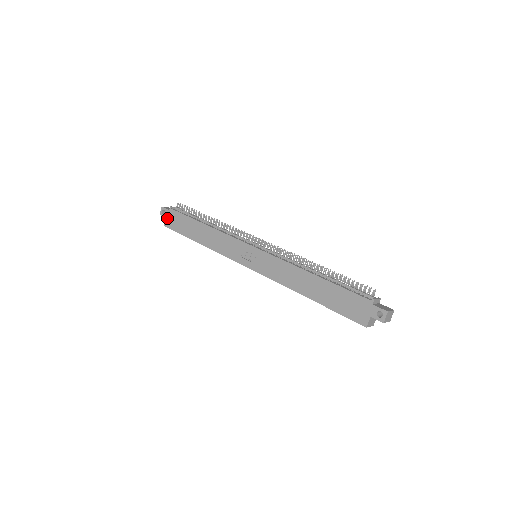
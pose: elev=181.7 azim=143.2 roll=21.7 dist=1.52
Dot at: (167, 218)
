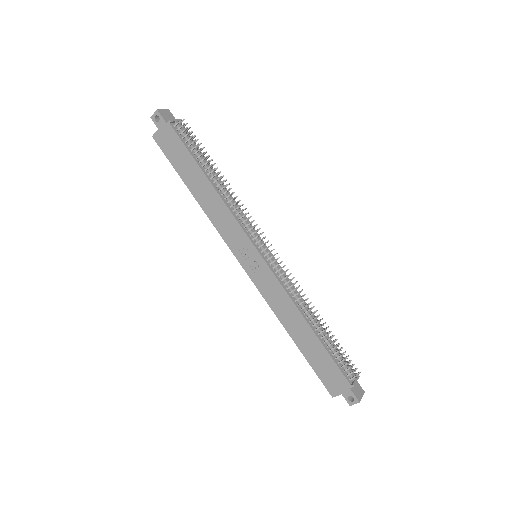
Dot at: (160, 131)
